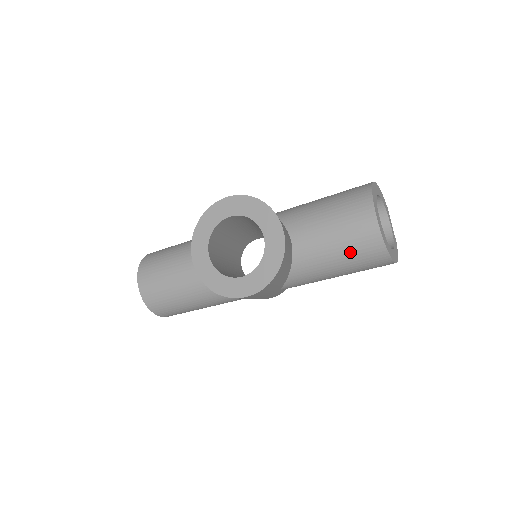
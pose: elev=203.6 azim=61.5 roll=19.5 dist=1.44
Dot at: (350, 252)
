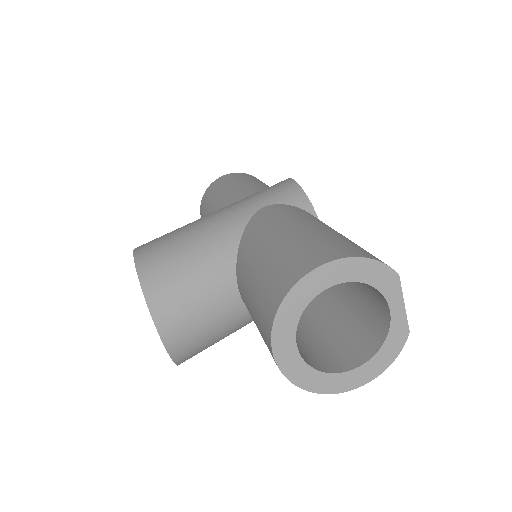
Dot at: occluded
